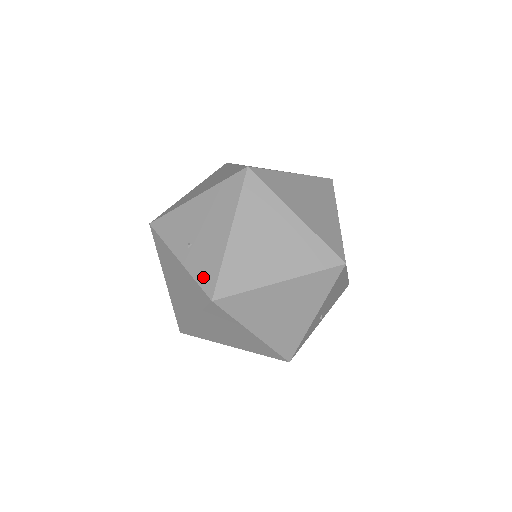
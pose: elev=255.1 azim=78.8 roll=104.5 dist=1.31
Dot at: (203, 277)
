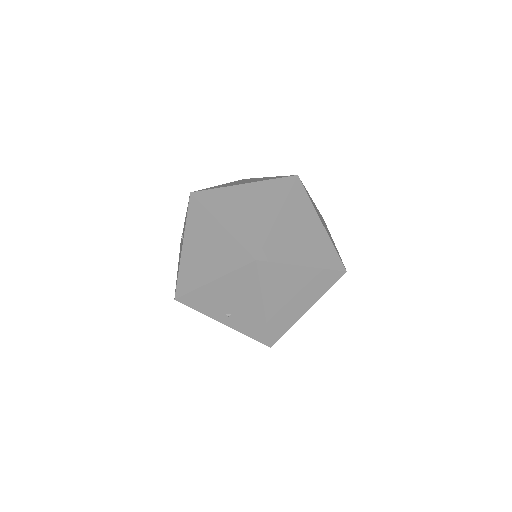
Dot at: (255, 335)
